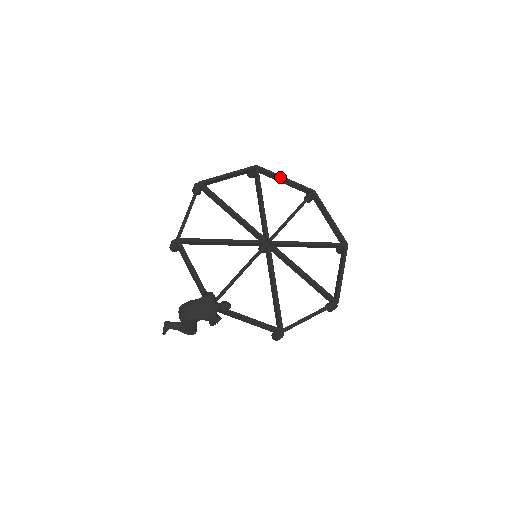
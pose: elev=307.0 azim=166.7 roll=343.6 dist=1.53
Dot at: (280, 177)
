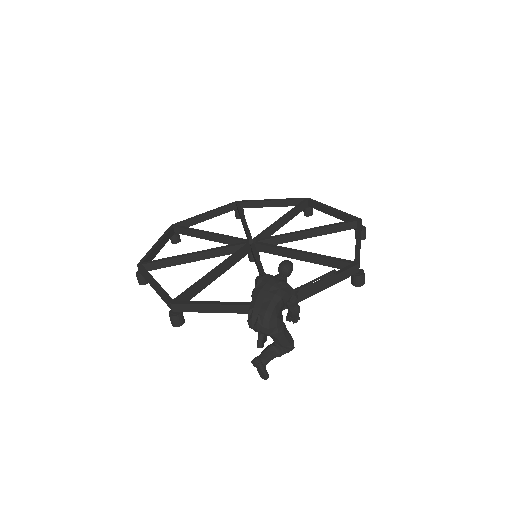
Dot at: (200, 215)
